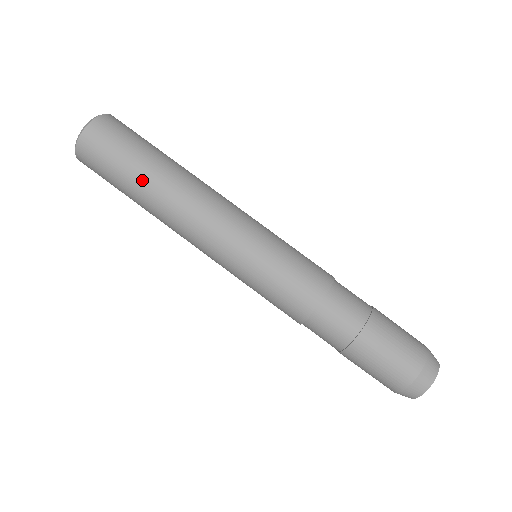
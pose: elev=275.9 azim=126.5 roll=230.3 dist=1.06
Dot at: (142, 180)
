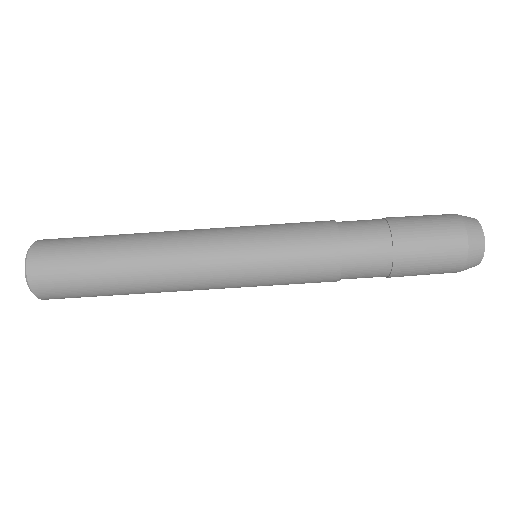
Dot at: (112, 278)
